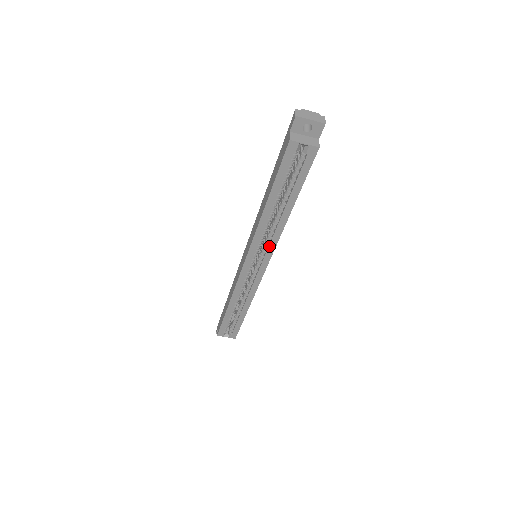
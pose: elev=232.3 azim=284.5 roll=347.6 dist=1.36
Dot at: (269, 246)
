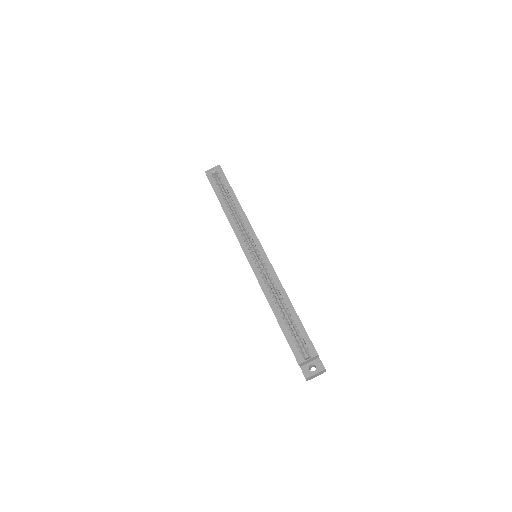
Dot at: (248, 231)
